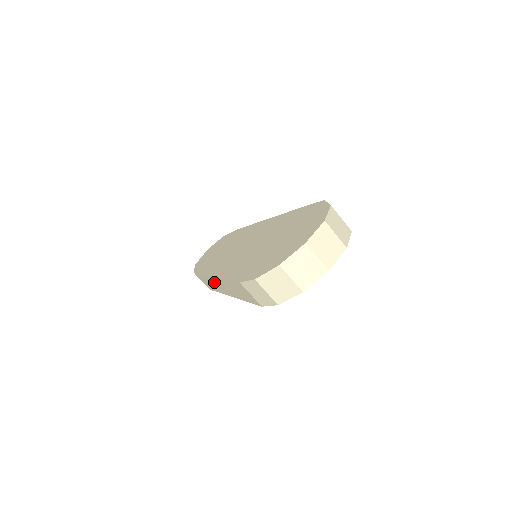
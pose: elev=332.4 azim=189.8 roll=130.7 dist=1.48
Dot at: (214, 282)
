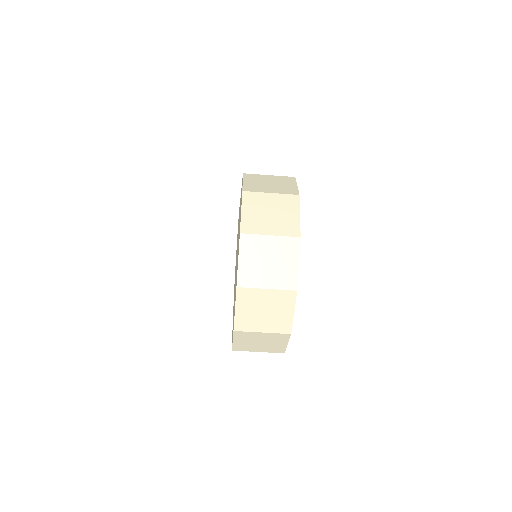
Dot at: occluded
